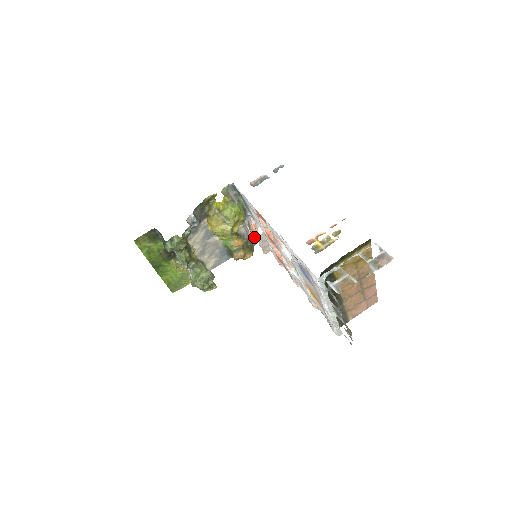
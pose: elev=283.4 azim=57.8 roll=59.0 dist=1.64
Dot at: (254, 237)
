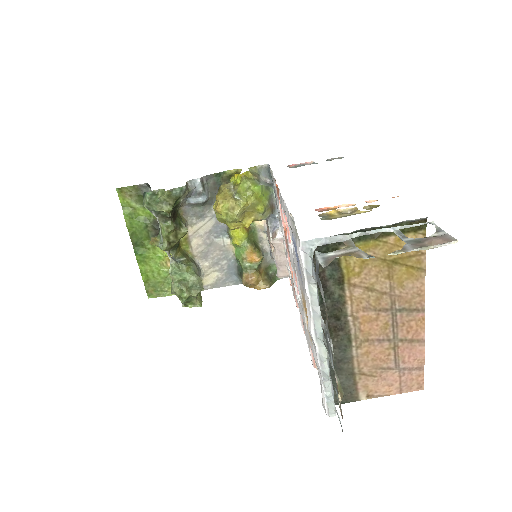
Dot at: occluded
